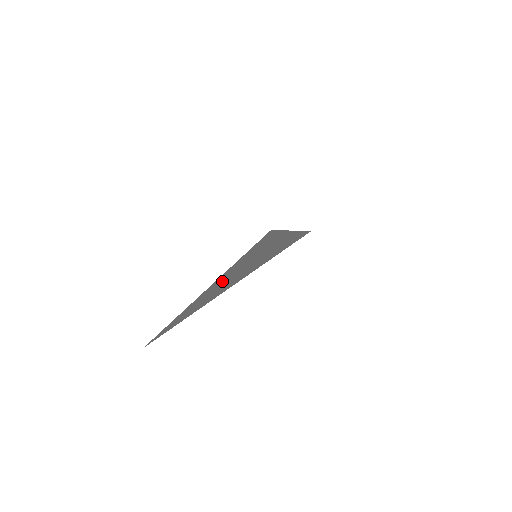
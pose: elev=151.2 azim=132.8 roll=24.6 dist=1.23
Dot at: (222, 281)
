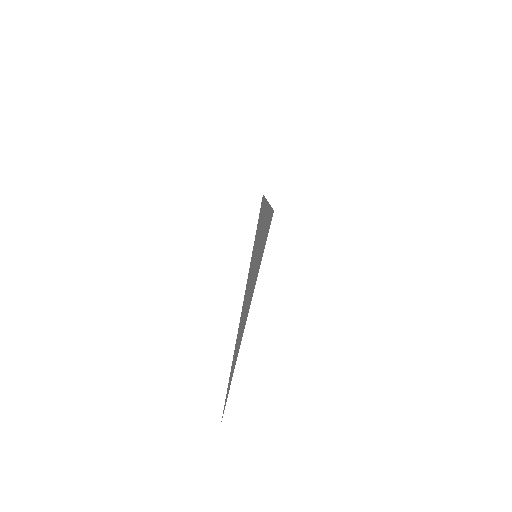
Dot at: (244, 306)
